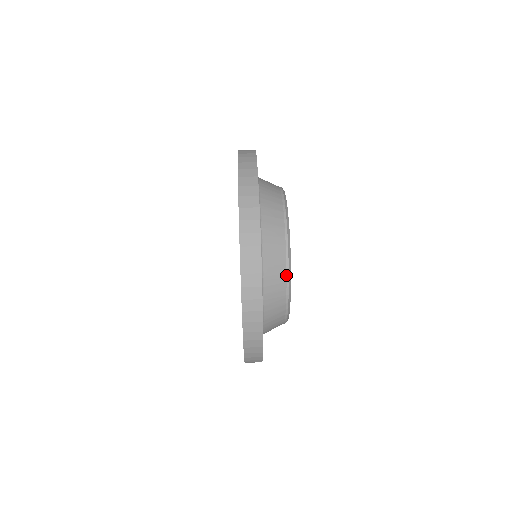
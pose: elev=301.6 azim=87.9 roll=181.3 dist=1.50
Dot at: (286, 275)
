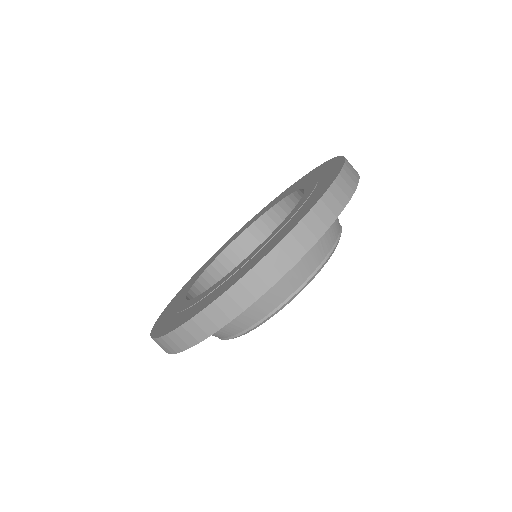
Dot at: (237, 334)
